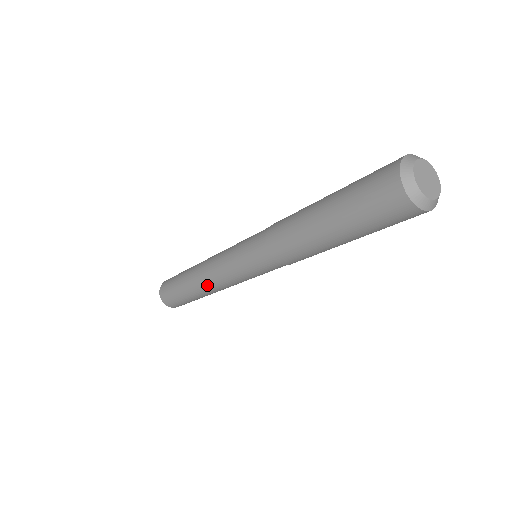
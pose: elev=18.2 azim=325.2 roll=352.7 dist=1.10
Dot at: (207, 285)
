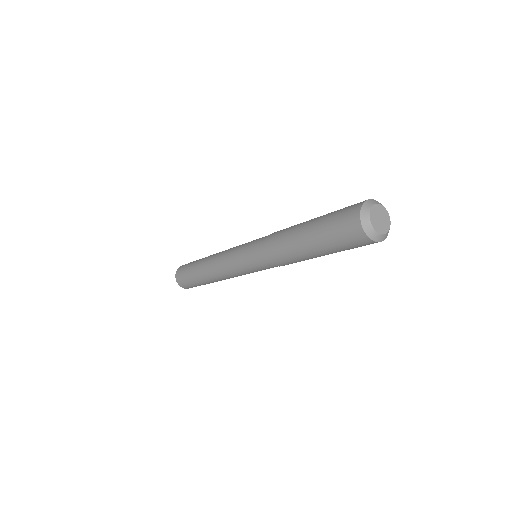
Dot at: (220, 278)
